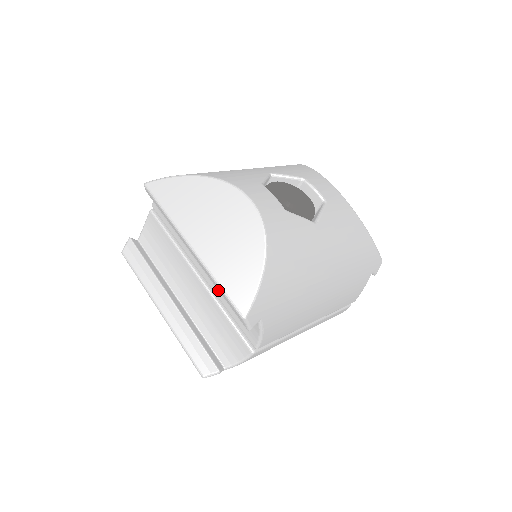
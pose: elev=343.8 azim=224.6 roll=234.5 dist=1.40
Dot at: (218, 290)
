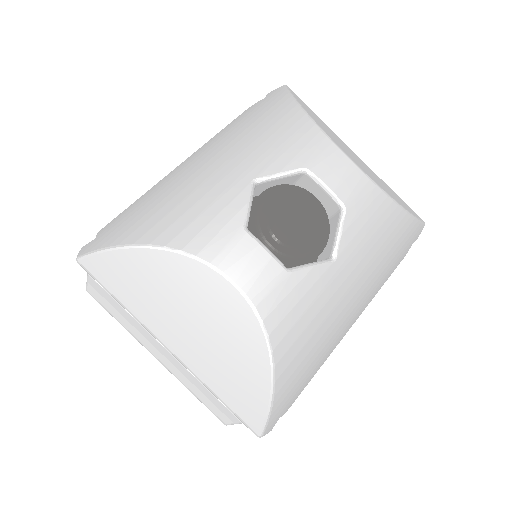
Dot at: occluded
